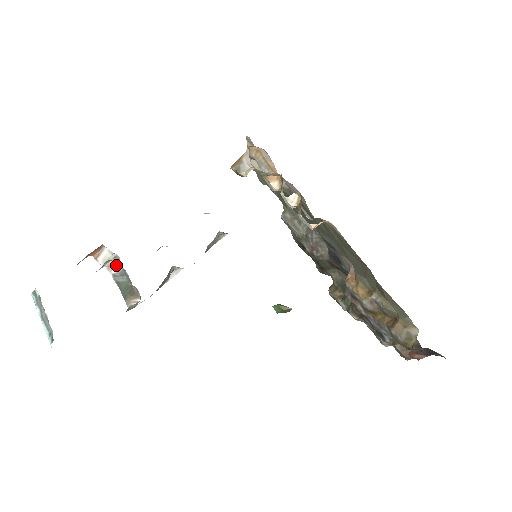
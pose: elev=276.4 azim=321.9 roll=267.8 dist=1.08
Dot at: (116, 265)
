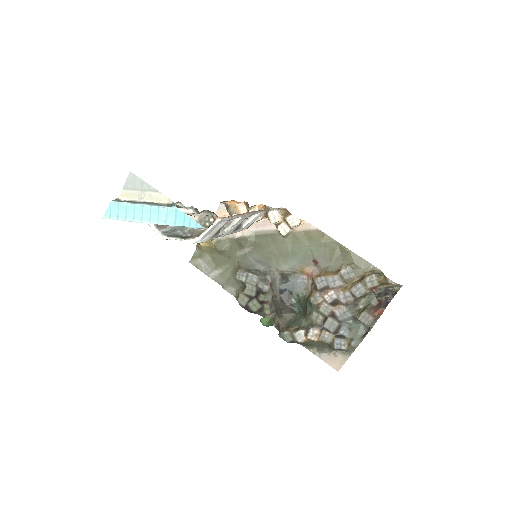
Dot at: (163, 228)
